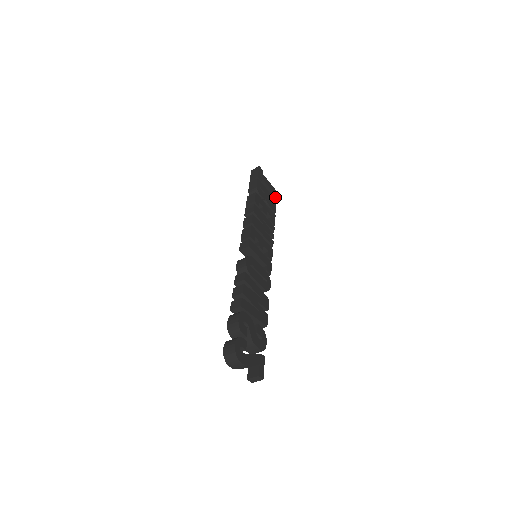
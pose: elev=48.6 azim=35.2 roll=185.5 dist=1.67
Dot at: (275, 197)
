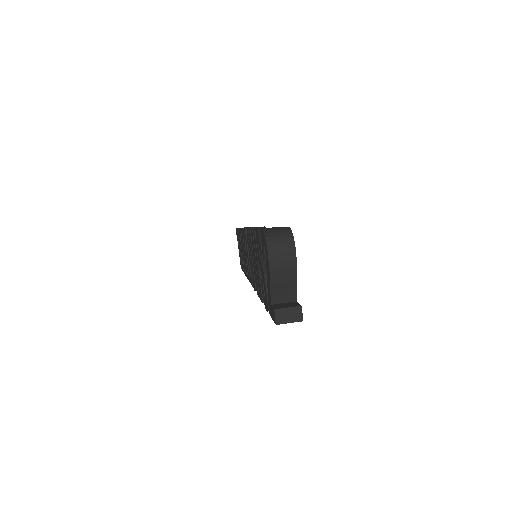
Dot at: occluded
